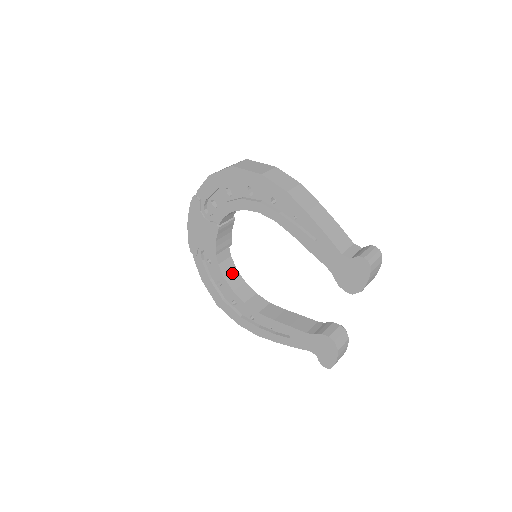
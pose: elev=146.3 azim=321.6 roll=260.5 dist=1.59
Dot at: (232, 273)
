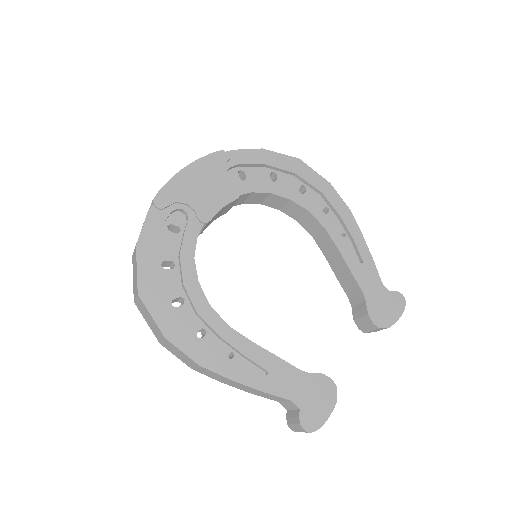
Dot at: occluded
